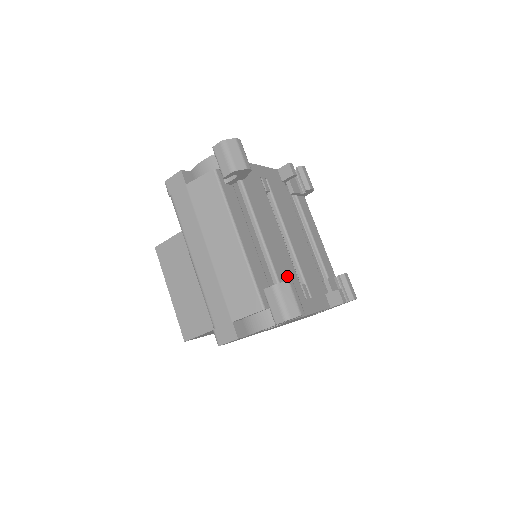
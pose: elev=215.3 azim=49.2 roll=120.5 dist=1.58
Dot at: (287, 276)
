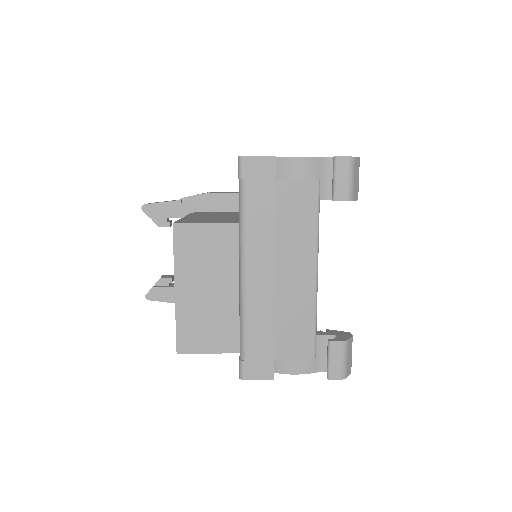
Dot at: occluded
